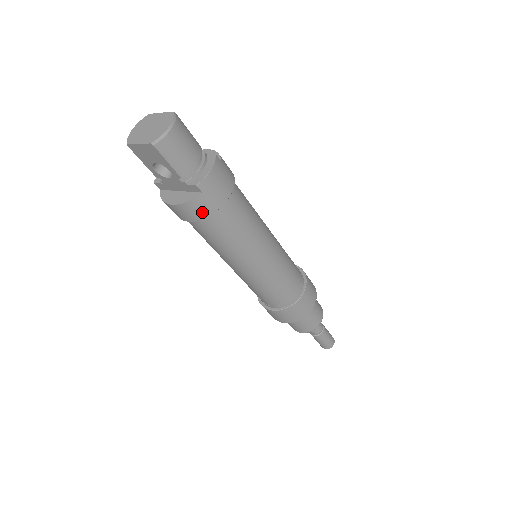
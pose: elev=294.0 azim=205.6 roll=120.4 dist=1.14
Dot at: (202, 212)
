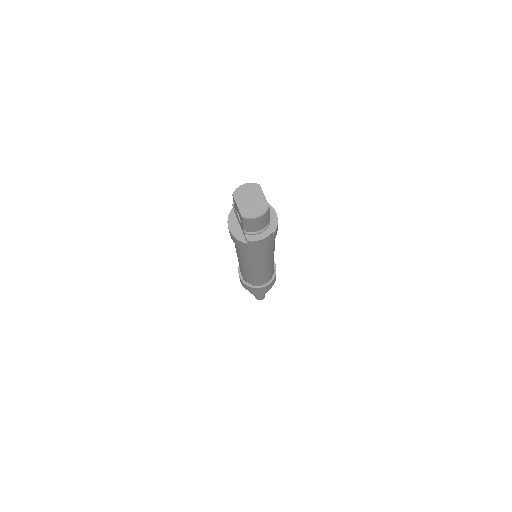
Dot at: (240, 246)
